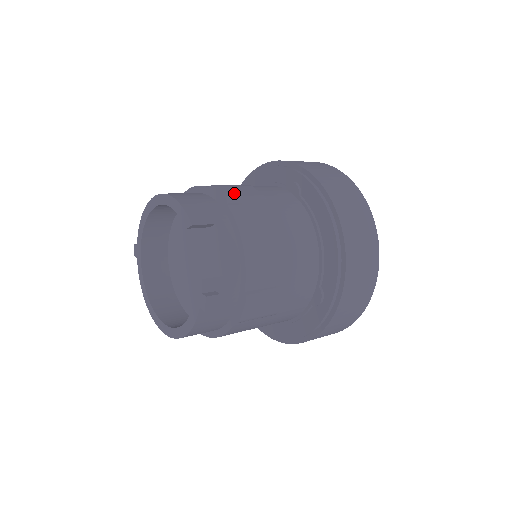
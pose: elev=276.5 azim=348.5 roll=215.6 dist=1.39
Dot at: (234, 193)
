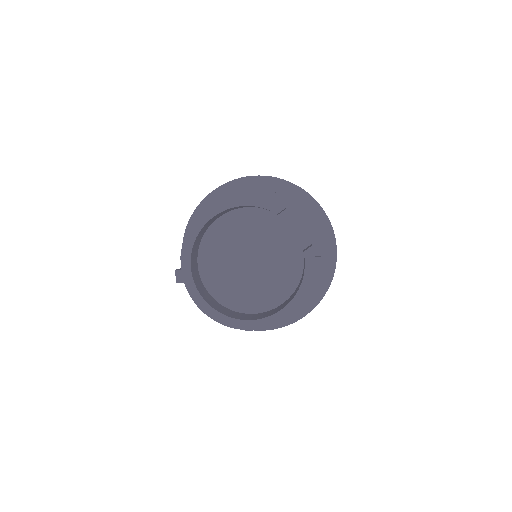
Dot at: occluded
